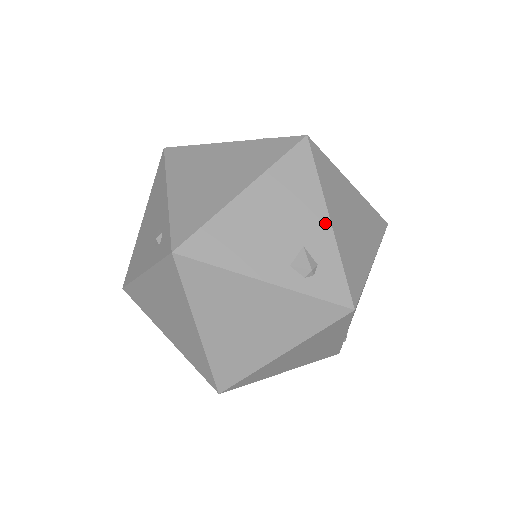
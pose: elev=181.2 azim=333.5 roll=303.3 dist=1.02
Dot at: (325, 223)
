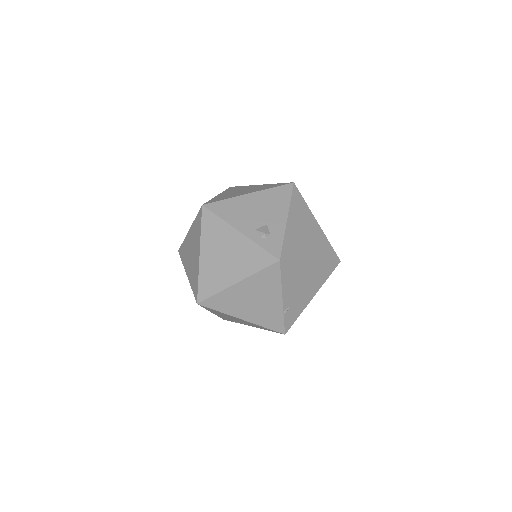
Dot at: (284, 219)
